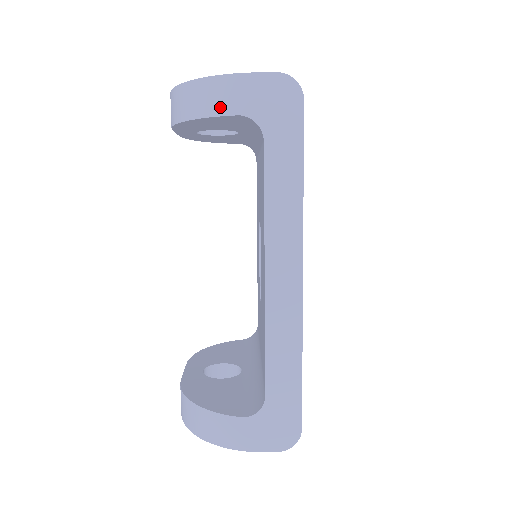
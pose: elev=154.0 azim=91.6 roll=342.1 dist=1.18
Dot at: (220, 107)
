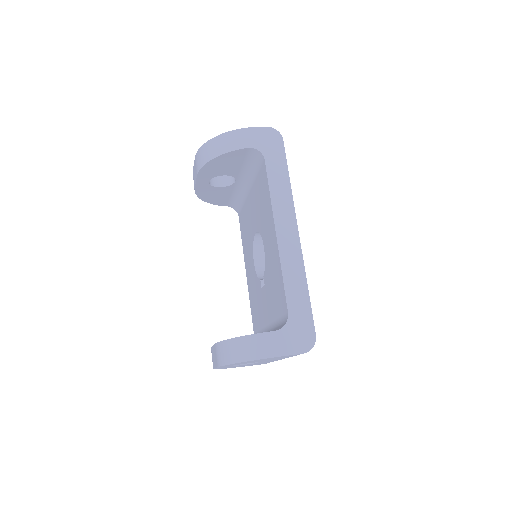
Dot at: (237, 145)
